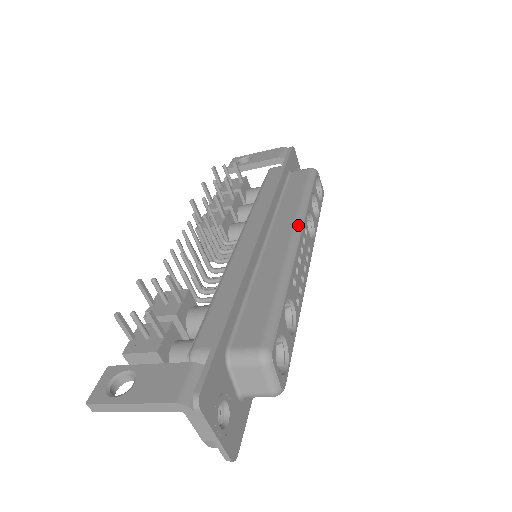
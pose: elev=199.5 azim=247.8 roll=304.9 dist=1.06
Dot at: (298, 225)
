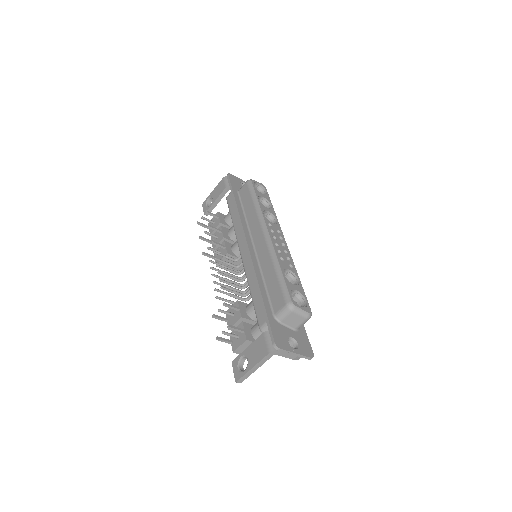
Dot at: (263, 226)
